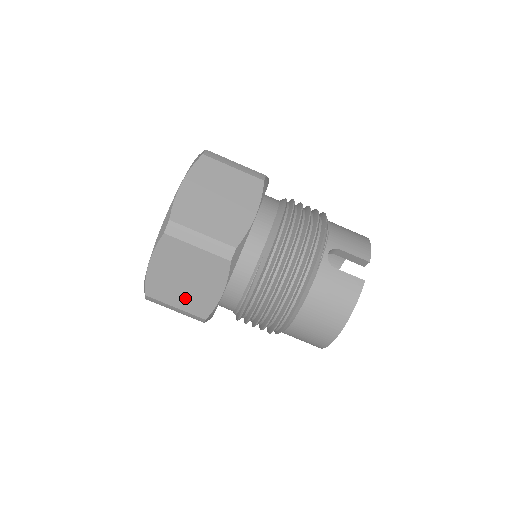
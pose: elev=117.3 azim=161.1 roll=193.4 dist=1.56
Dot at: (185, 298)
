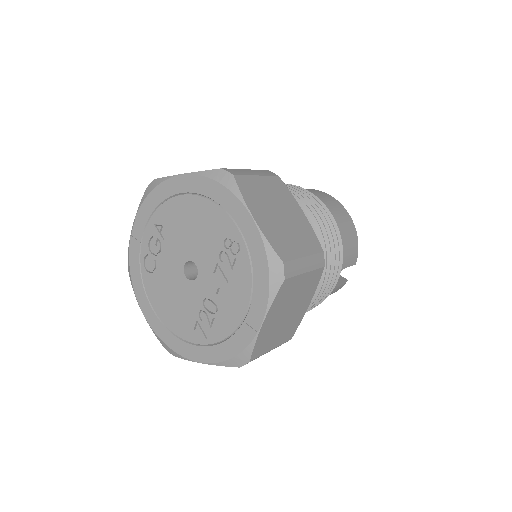
Dot at: occluded
